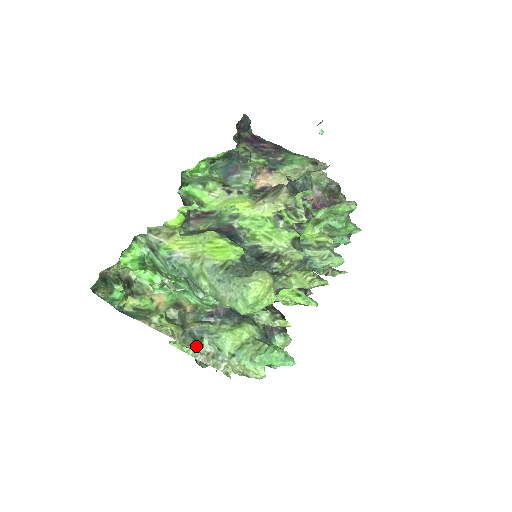
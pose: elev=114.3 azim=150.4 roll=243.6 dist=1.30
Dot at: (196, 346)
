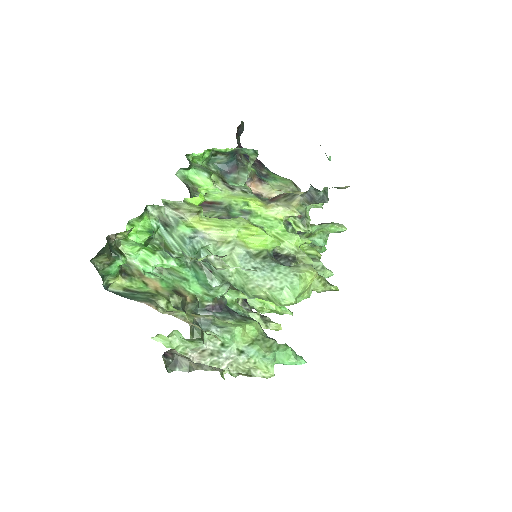
Dot at: (202, 339)
